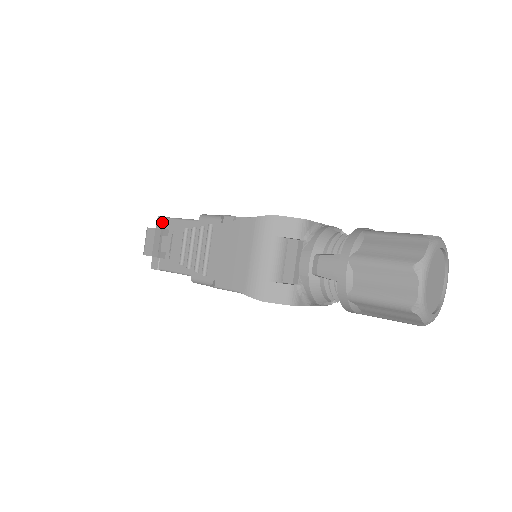
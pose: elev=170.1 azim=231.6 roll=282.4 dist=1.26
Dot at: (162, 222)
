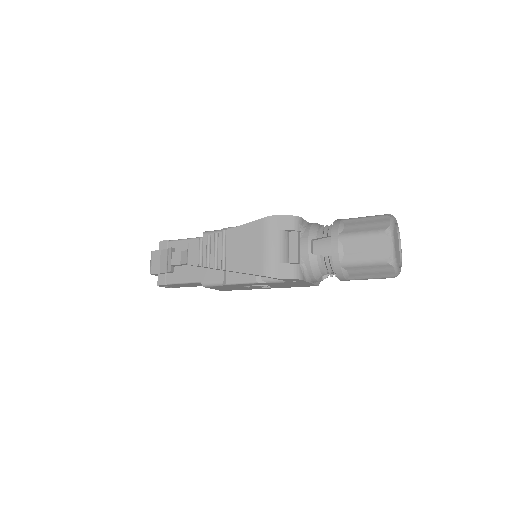
Dot at: (165, 245)
